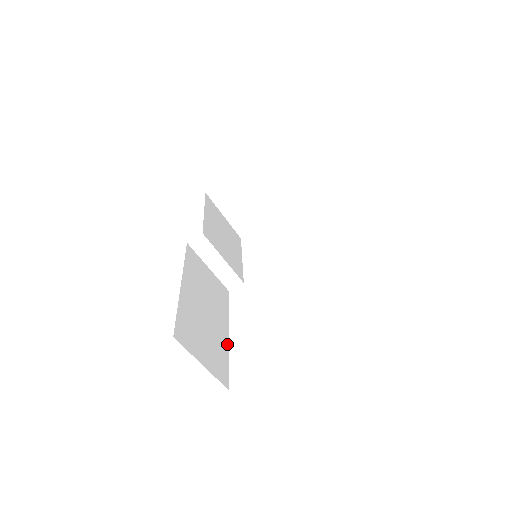
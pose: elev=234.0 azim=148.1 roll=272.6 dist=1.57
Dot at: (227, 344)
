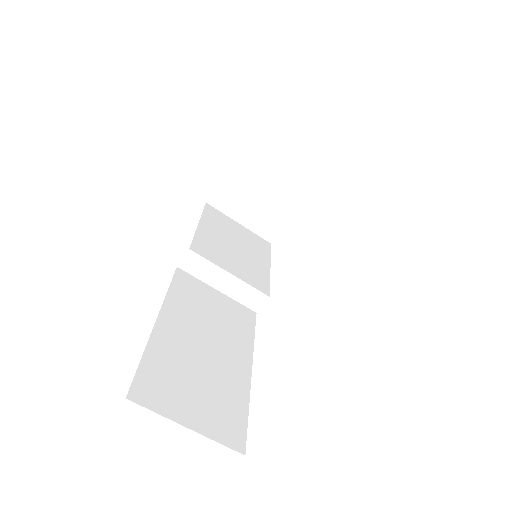
Dot at: (246, 385)
